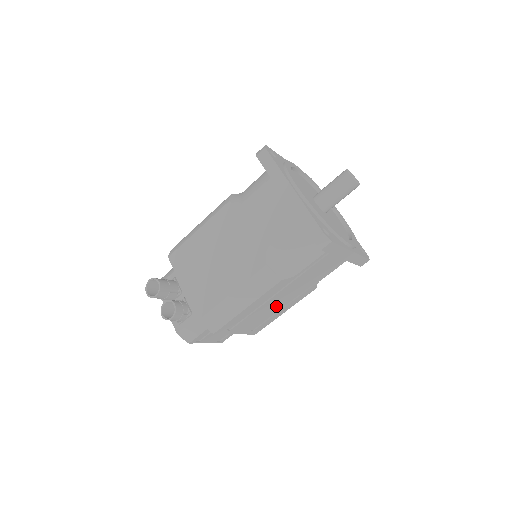
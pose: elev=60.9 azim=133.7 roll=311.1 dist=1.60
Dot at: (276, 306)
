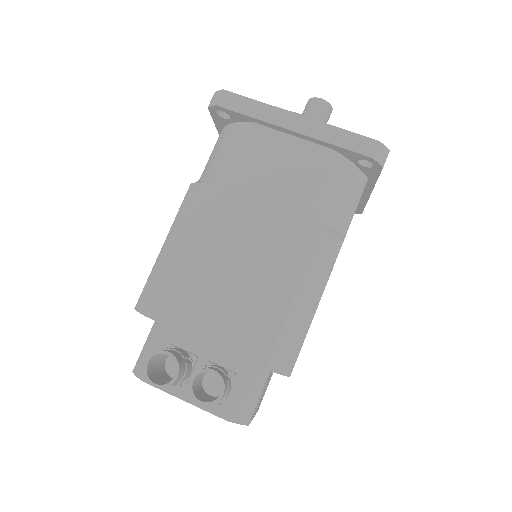
Dot at: occluded
